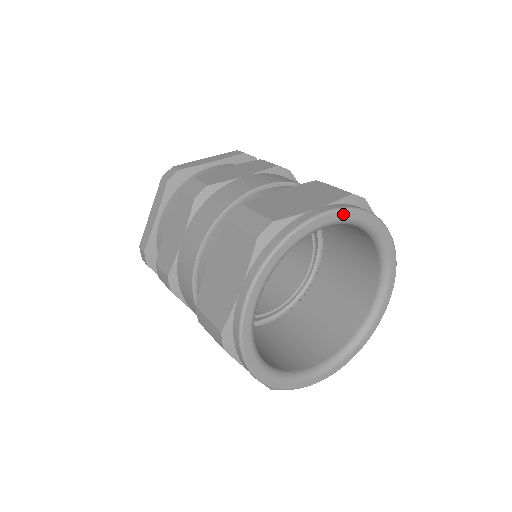
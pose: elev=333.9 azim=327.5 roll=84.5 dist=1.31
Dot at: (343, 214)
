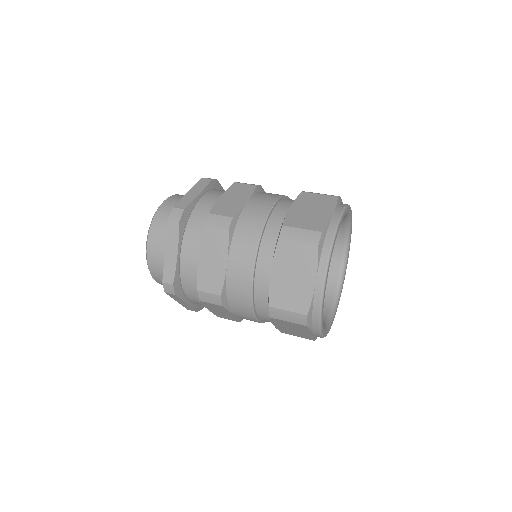
Dot at: occluded
